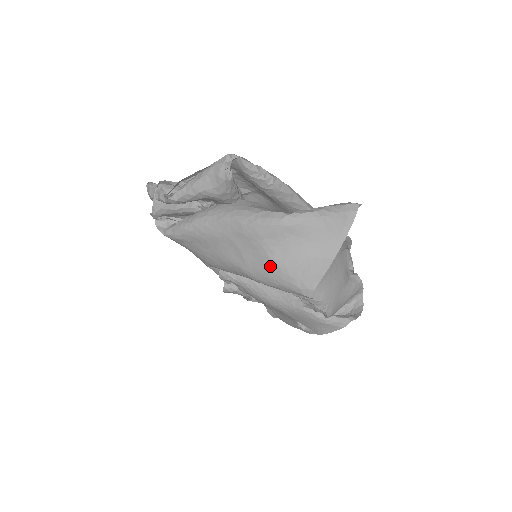
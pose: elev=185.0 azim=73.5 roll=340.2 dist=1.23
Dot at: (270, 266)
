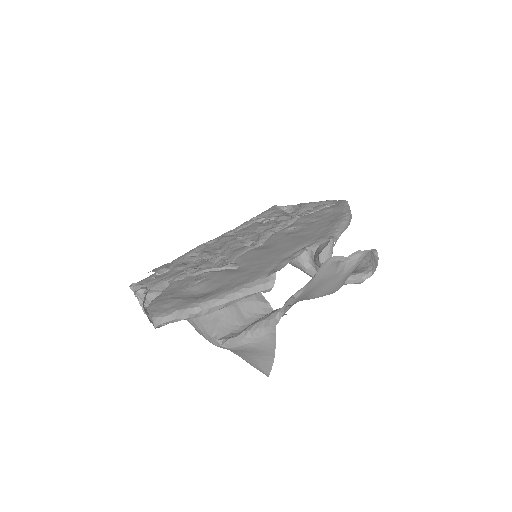
Dot at: occluded
